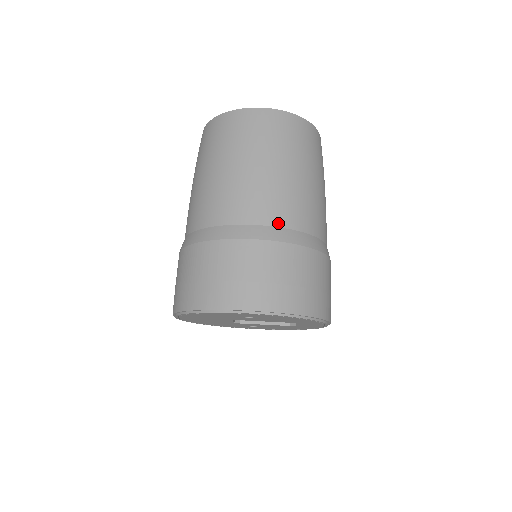
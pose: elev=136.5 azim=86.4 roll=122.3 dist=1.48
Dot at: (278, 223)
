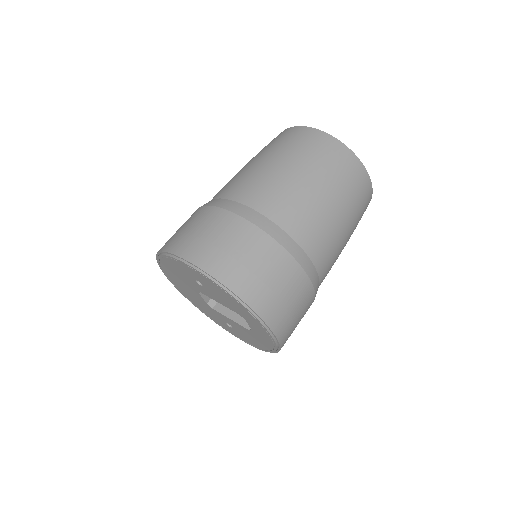
Dot at: (261, 209)
